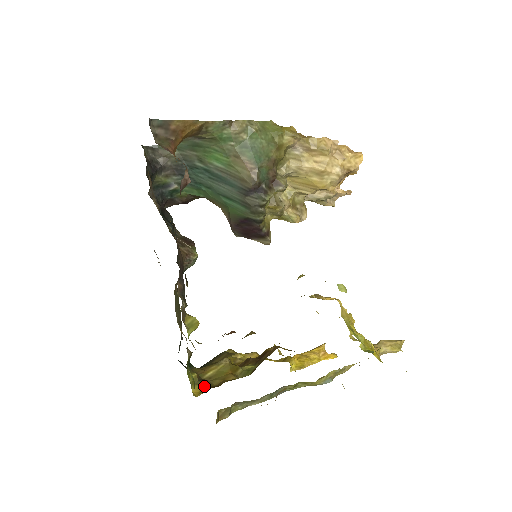
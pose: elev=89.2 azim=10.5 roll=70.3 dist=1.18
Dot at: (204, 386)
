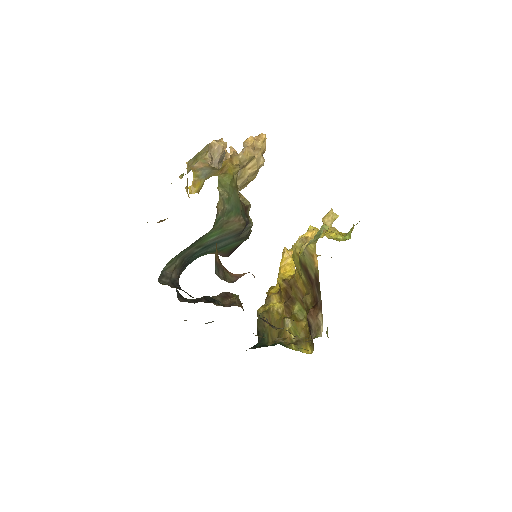
Dot at: (303, 344)
